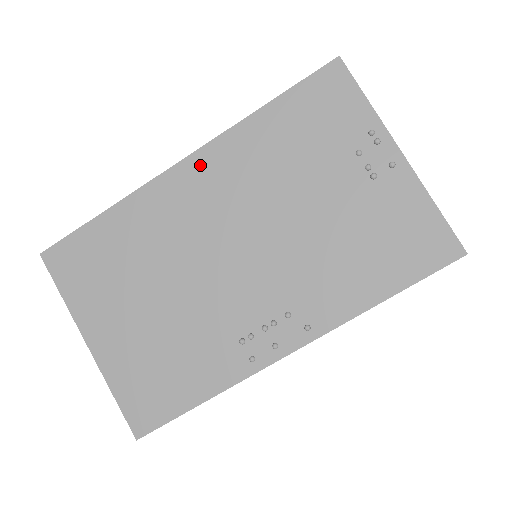
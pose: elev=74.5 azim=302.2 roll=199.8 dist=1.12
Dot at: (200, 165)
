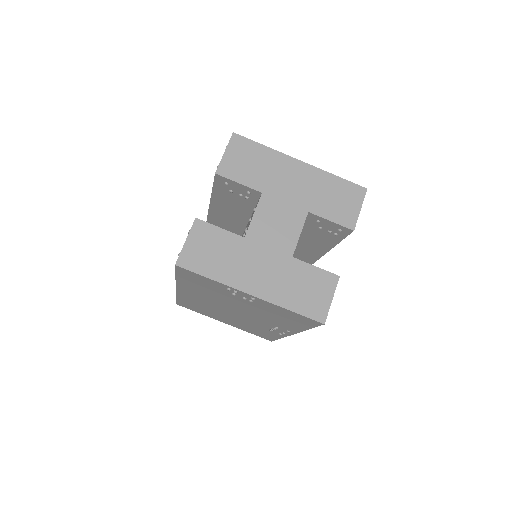
Dot at: (184, 291)
